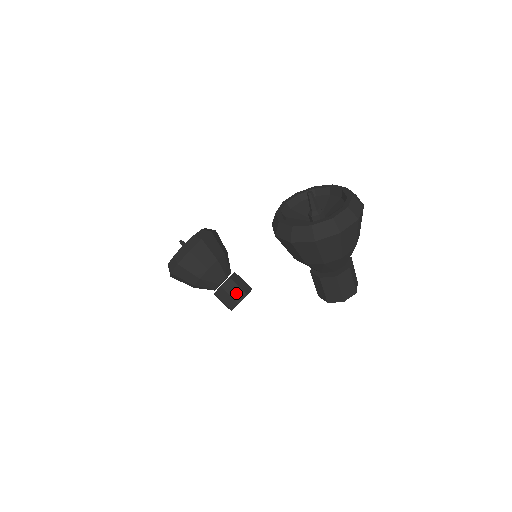
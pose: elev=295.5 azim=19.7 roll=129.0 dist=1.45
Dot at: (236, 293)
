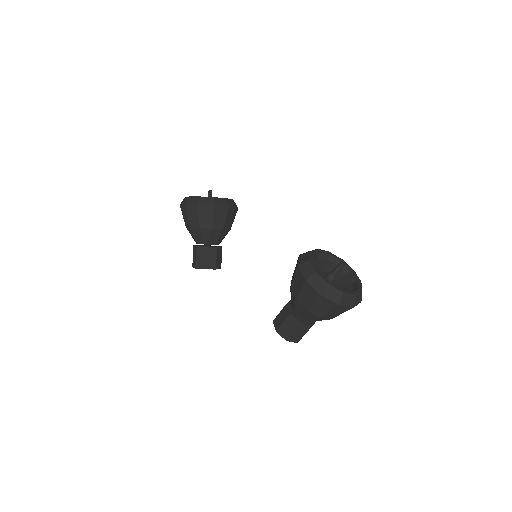
Dot at: (211, 261)
